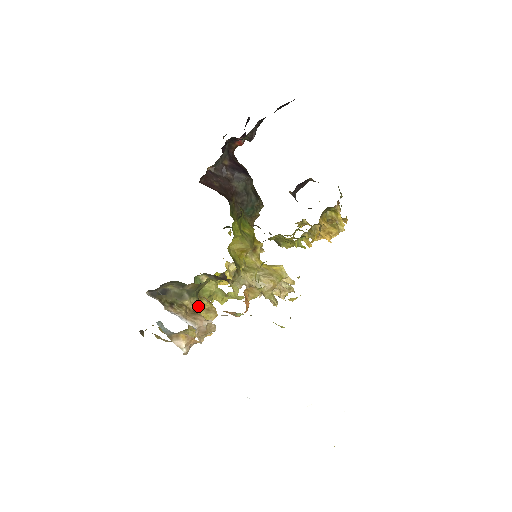
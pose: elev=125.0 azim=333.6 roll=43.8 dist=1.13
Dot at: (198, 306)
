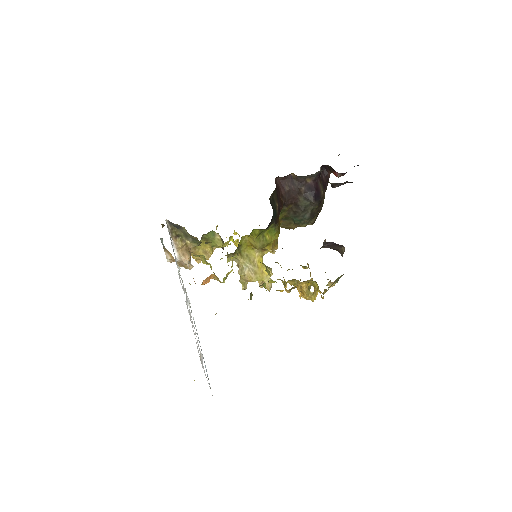
Dot at: (202, 245)
